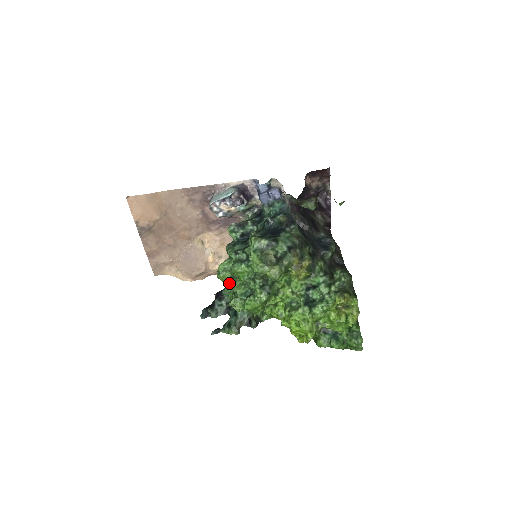
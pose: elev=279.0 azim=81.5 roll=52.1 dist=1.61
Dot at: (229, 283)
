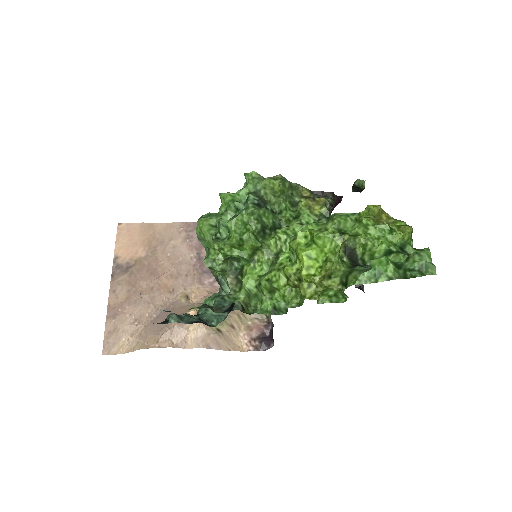
Dot at: (211, 237)
